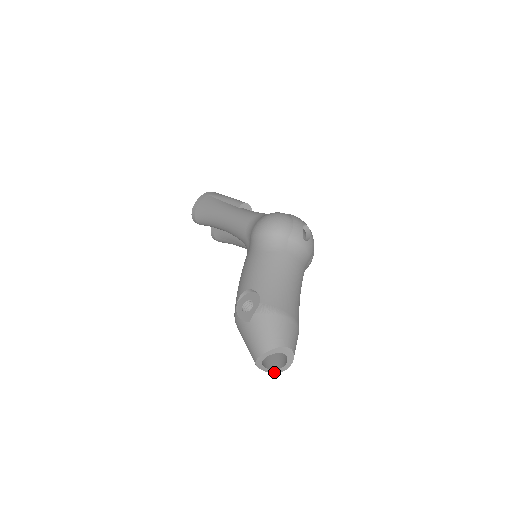
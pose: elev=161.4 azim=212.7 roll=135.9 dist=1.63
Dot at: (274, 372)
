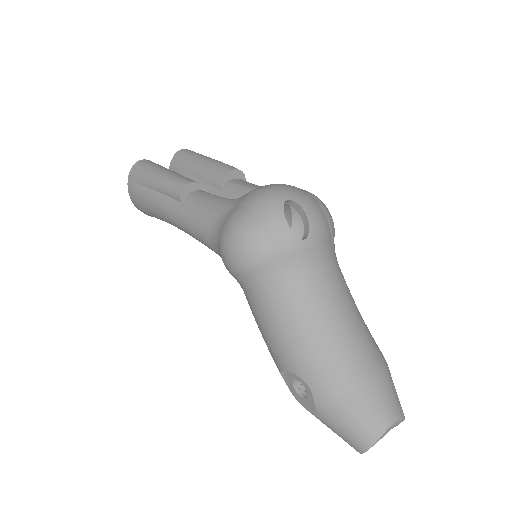
Dot at: occluded
